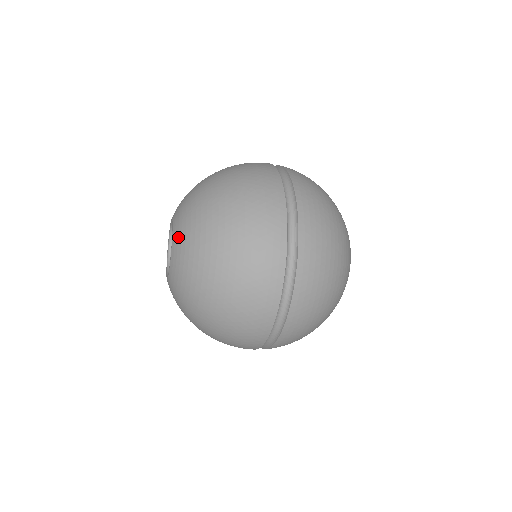
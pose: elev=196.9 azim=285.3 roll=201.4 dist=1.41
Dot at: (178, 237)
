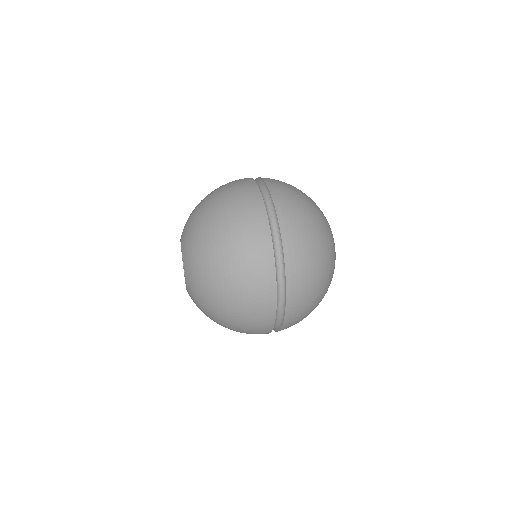
Dot at: (189, 272)
